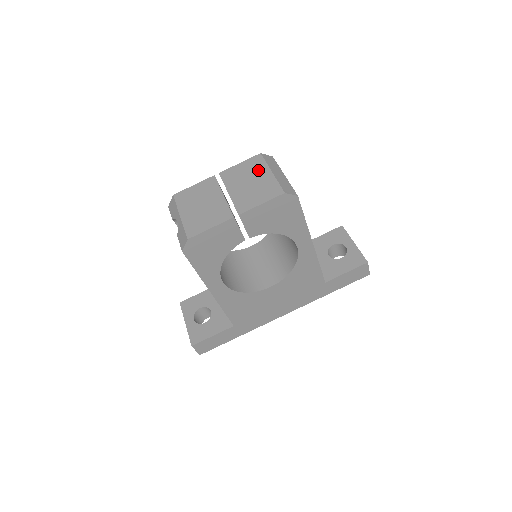
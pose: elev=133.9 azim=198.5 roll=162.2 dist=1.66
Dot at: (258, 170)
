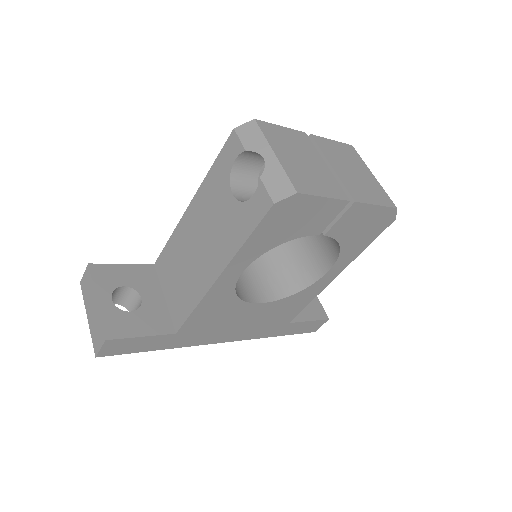
Dot at: (358, 162)
